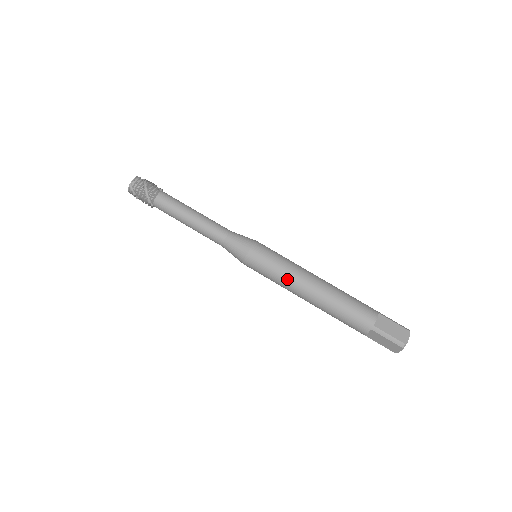
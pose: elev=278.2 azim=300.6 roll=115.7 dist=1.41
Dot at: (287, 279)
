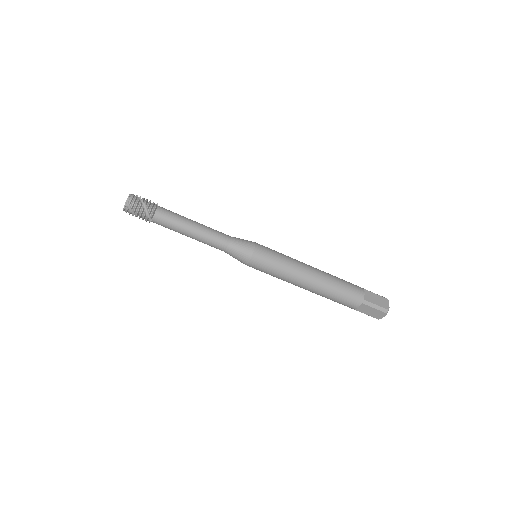
Dot at: (290, 272)
